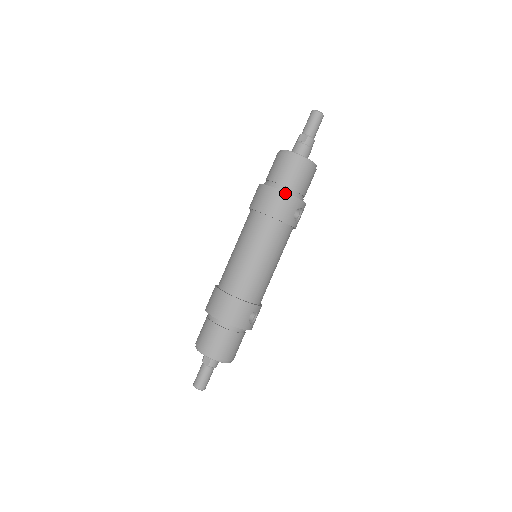
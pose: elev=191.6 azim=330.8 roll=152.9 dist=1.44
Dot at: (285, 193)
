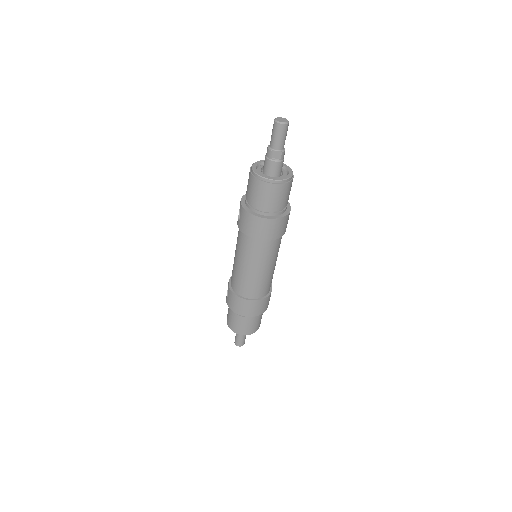
Dot at: (283, 218)
